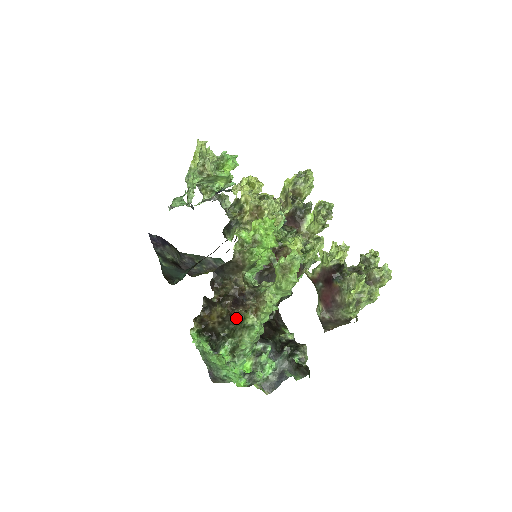
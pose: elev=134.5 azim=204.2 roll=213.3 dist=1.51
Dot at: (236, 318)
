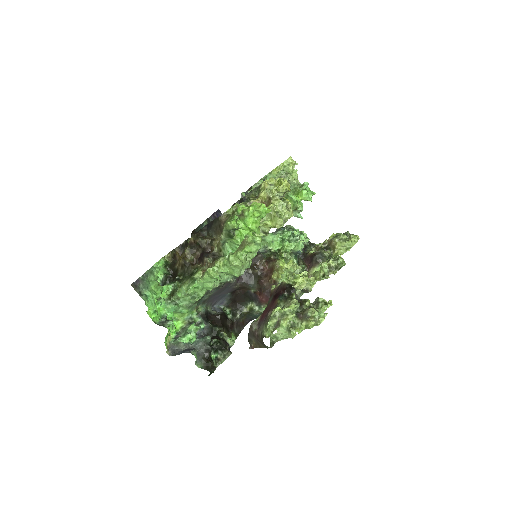
Dot at: (193, 269)
